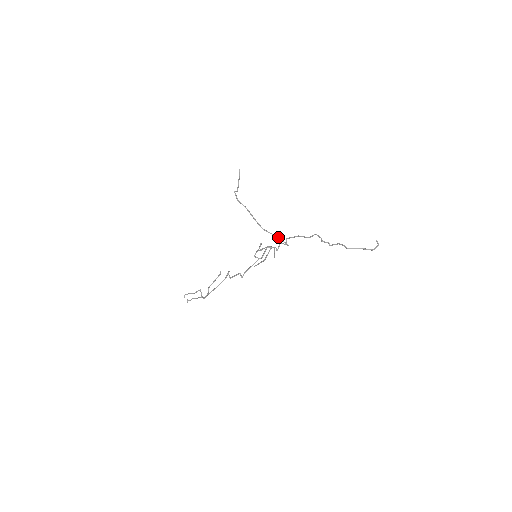
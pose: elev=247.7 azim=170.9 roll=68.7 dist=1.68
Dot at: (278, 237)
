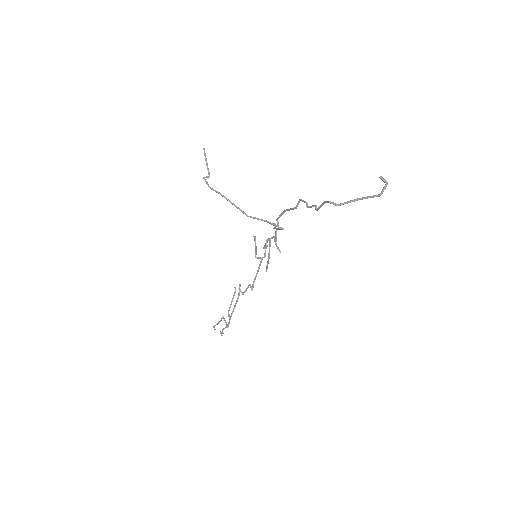
Dot at: (268, 221)
